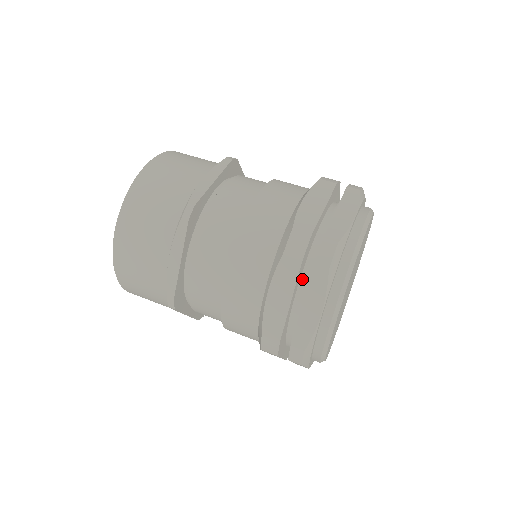
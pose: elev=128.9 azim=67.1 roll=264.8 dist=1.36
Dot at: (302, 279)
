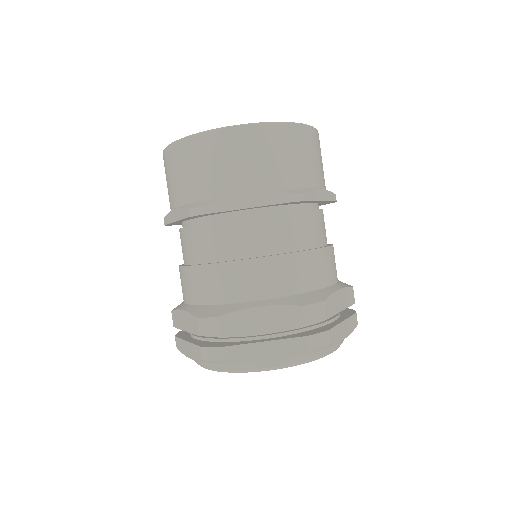
Dot at: occluded
